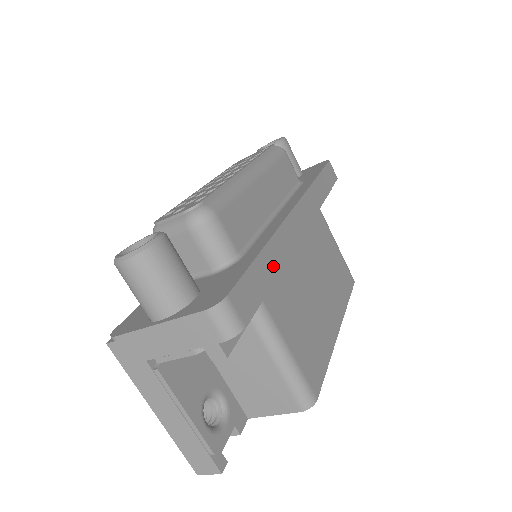
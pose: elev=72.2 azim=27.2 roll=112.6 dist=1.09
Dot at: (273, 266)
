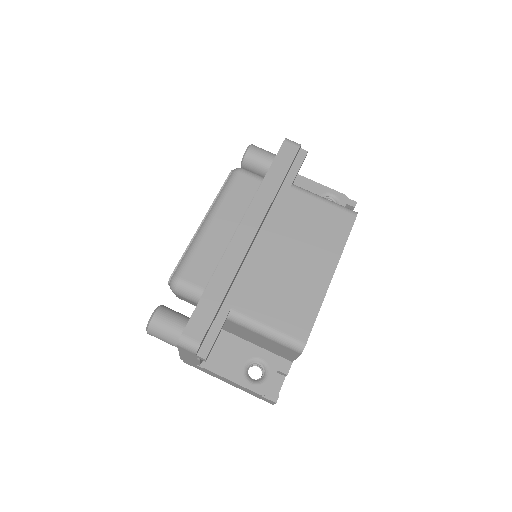
Dot at: (221, 288)
